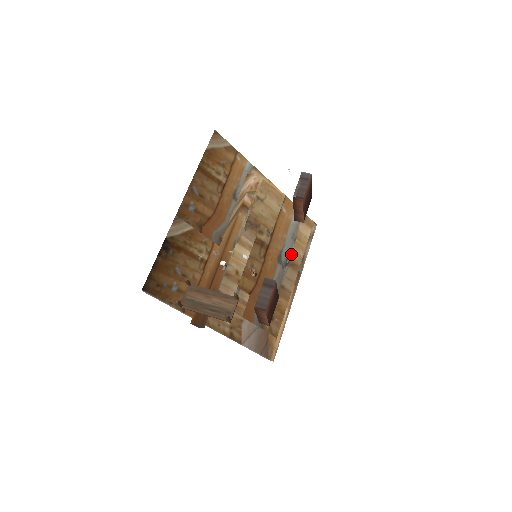
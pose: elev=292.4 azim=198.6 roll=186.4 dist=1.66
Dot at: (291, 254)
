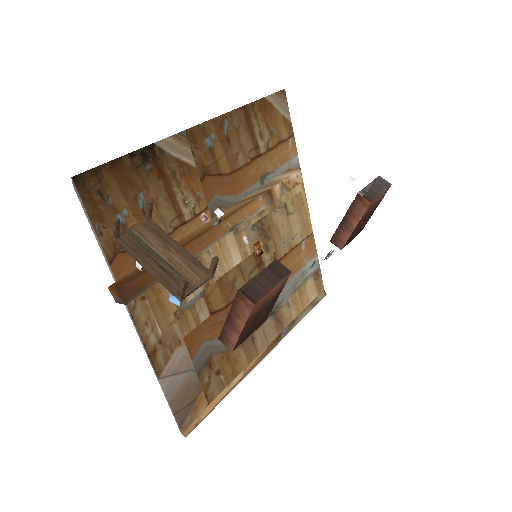
Dot at: (313, 271)
